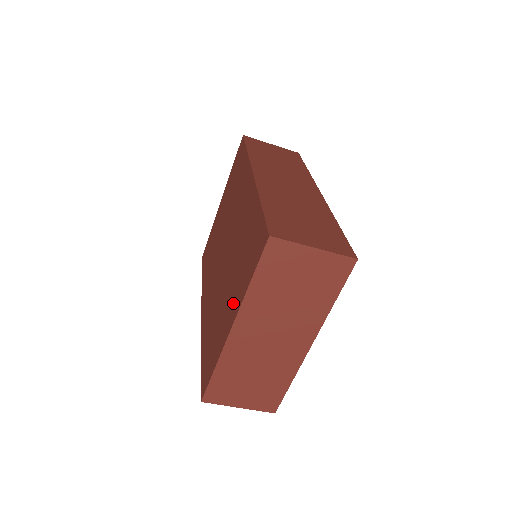
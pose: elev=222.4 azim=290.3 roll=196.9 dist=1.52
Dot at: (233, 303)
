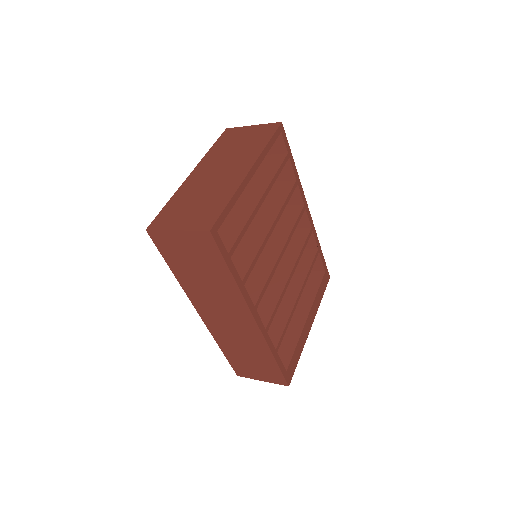
Dot at: occluded
